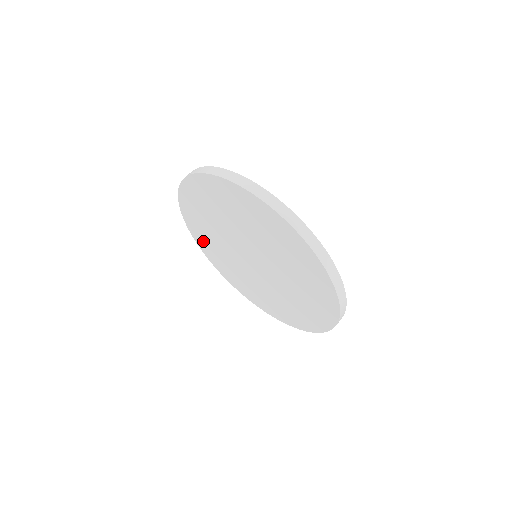
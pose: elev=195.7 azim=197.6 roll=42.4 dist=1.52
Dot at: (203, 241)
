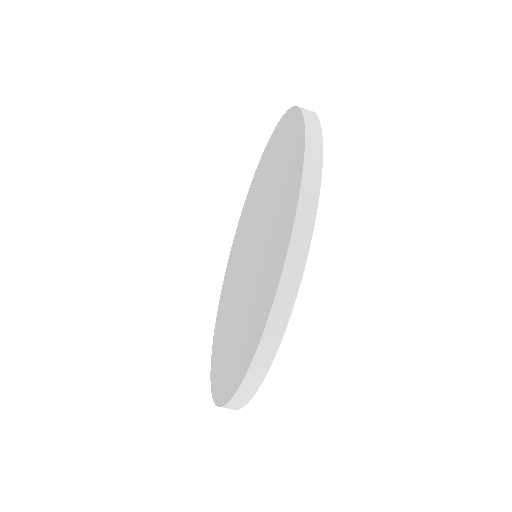
Dot at: occluded
